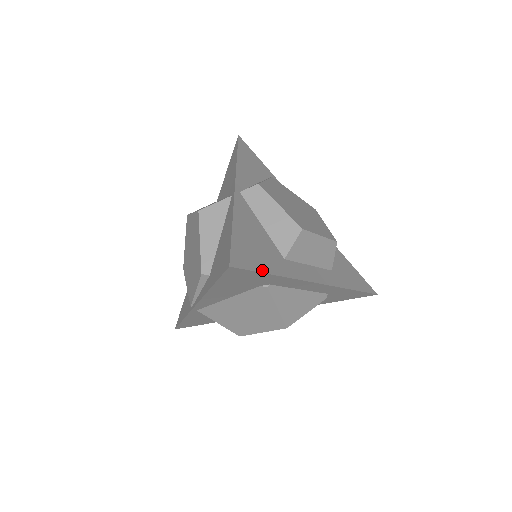
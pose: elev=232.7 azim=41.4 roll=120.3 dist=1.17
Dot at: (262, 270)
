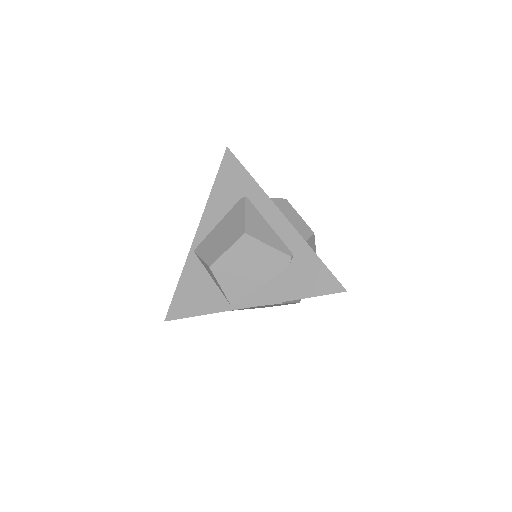
Dot at: (244, 168)
